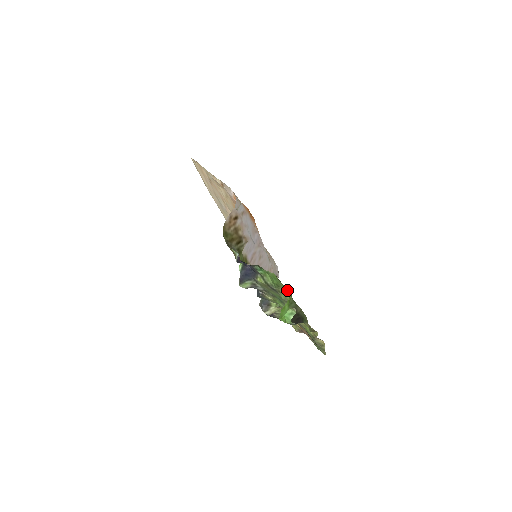
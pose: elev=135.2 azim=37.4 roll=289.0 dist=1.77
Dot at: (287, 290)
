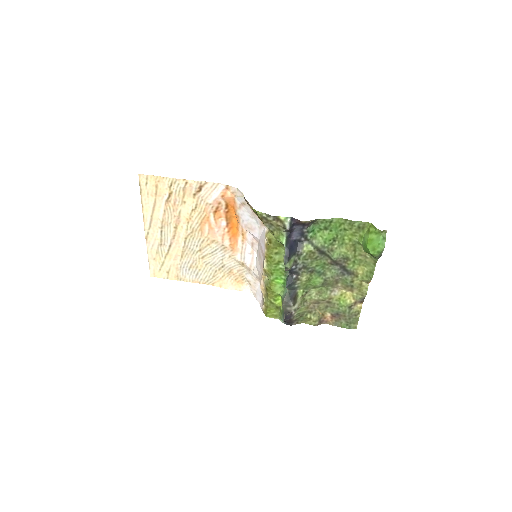
Dot at: (357, 229)
